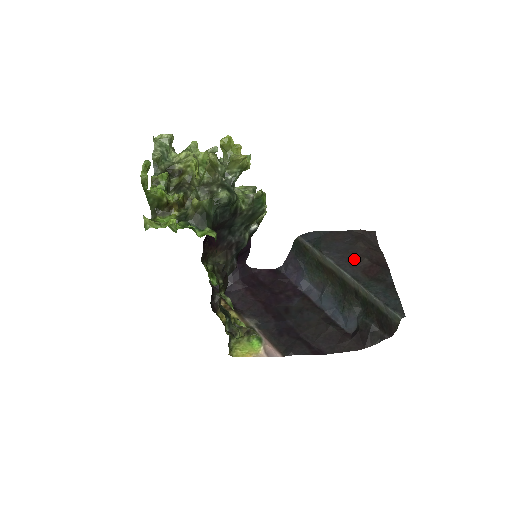
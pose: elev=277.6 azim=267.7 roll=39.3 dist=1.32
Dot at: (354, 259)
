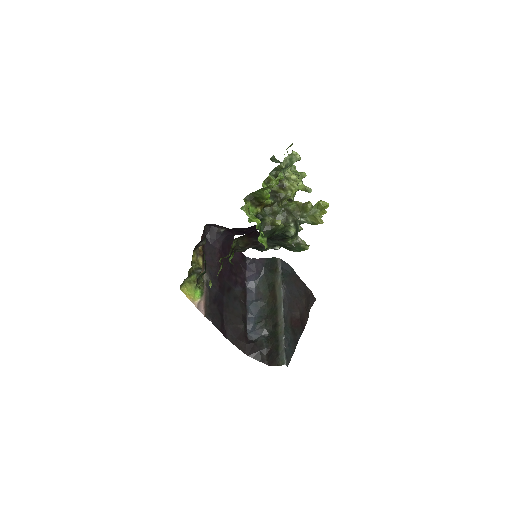
Dot at: (294, 306)
